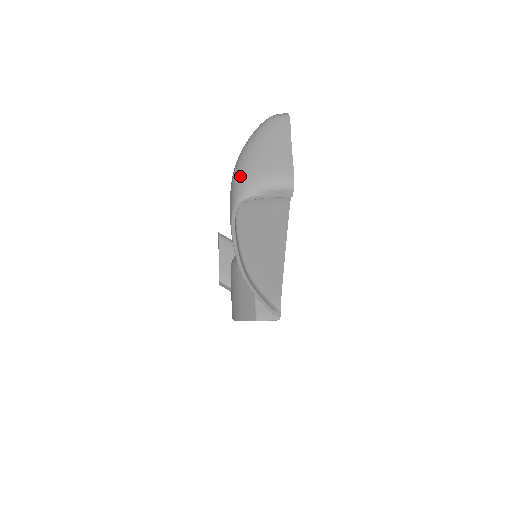
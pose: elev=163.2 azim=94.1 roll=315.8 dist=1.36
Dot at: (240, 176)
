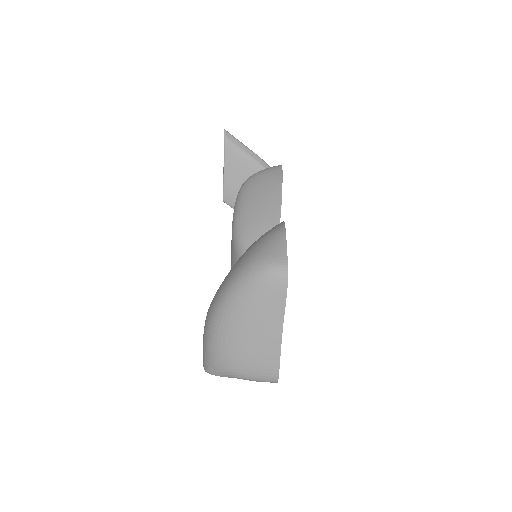
Dot at: (211, 351)
